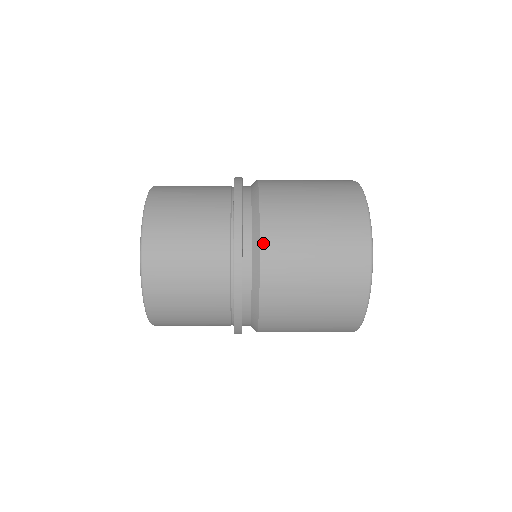
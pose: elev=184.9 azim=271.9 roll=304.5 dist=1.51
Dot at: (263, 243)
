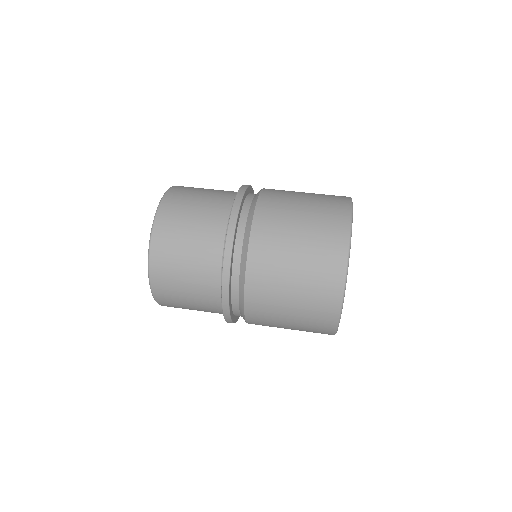
Dot at: occluded
